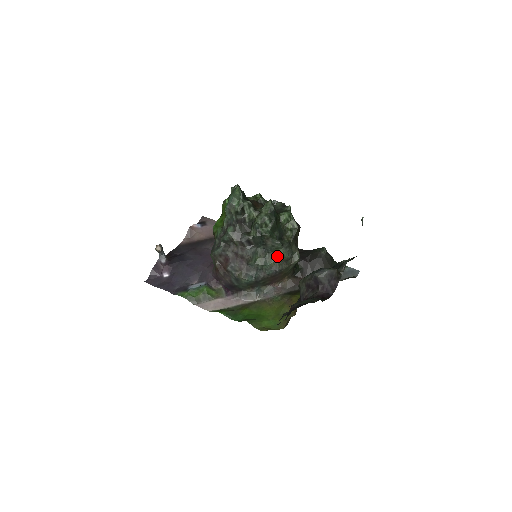
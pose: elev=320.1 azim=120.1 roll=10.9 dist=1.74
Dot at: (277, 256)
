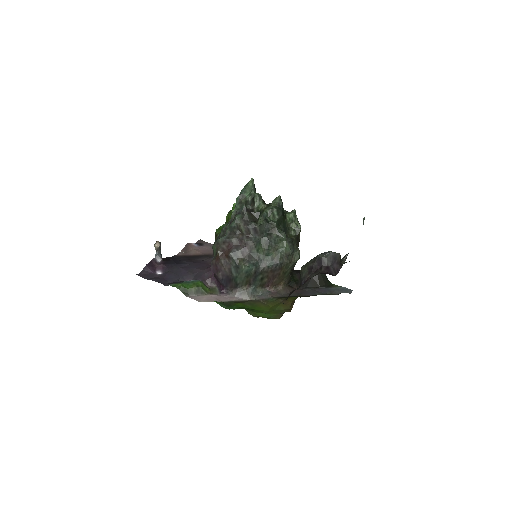
Dot at: (280, 248)
